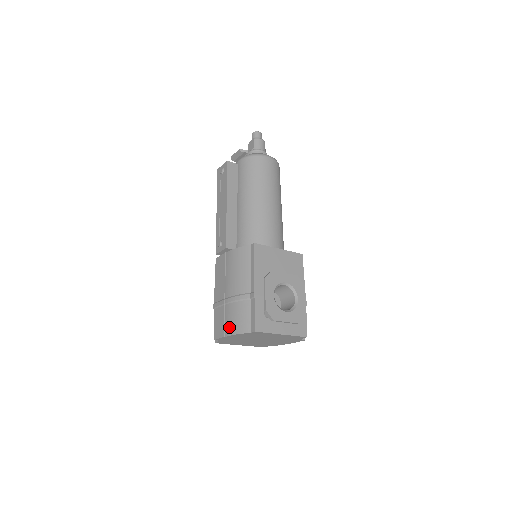
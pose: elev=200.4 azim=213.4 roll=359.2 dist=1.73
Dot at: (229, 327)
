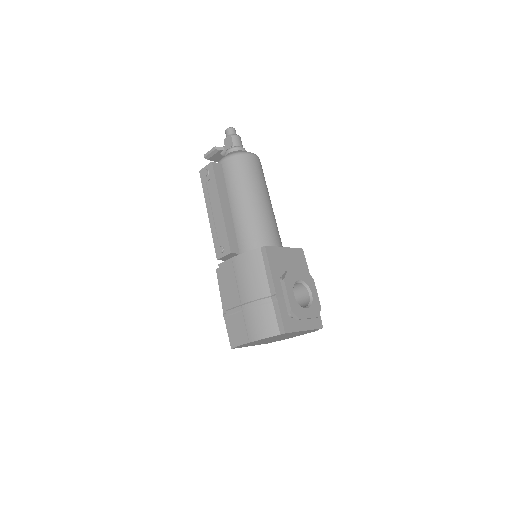
Dot at: (253, 332)
